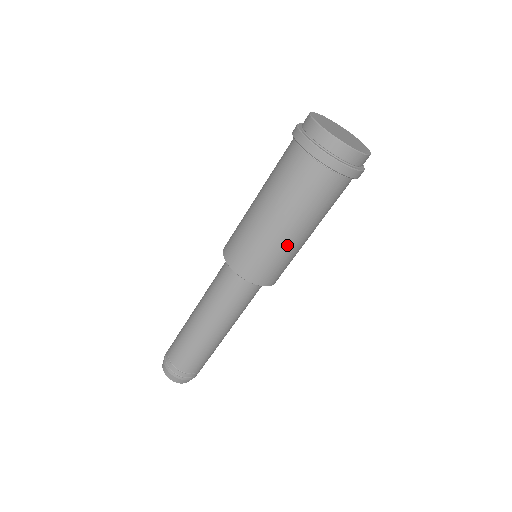
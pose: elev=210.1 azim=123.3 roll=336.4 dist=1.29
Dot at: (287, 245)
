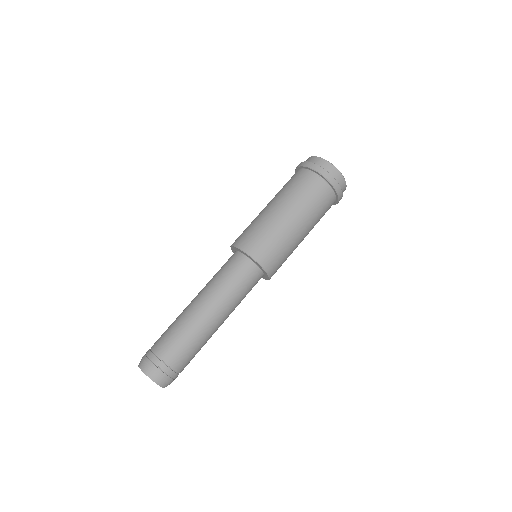
Dot at: (295, 241)
